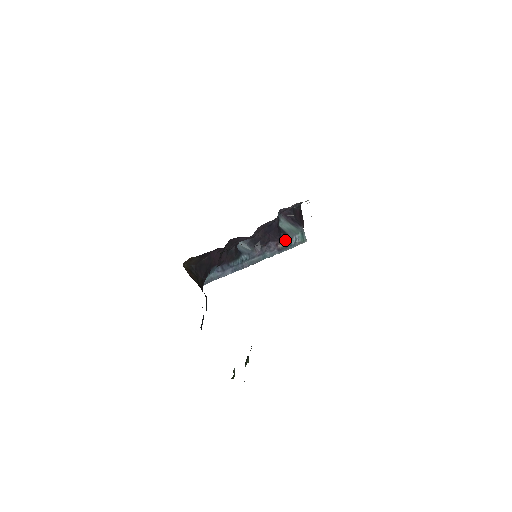
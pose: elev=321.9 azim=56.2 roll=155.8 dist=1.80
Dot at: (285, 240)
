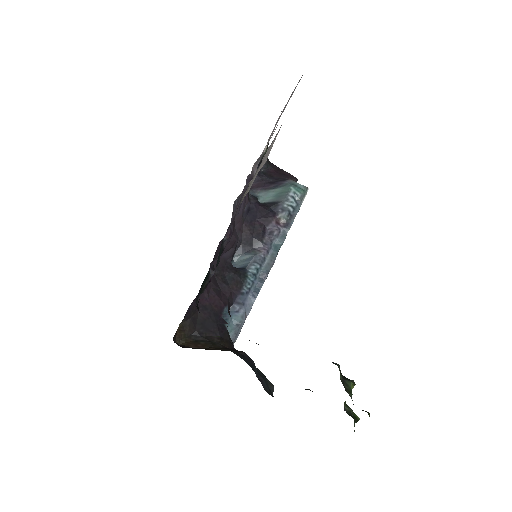
Dot at: (282, 210)
